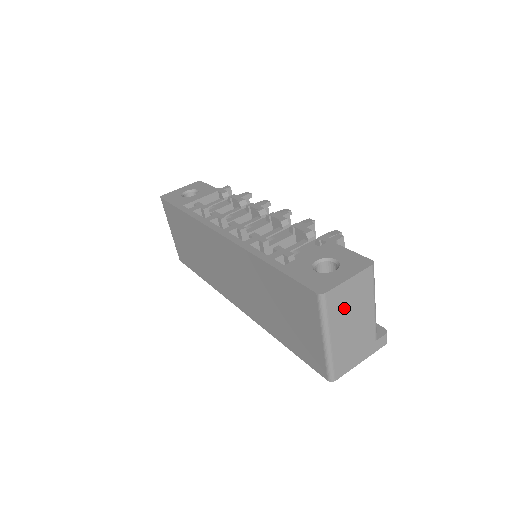
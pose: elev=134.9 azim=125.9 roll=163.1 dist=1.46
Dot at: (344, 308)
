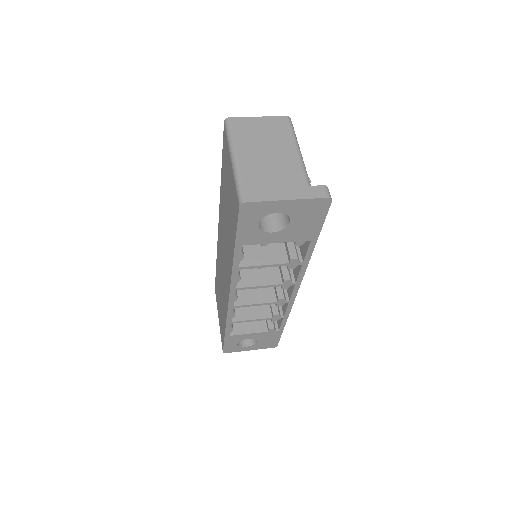
Dot at: (254, 137)
